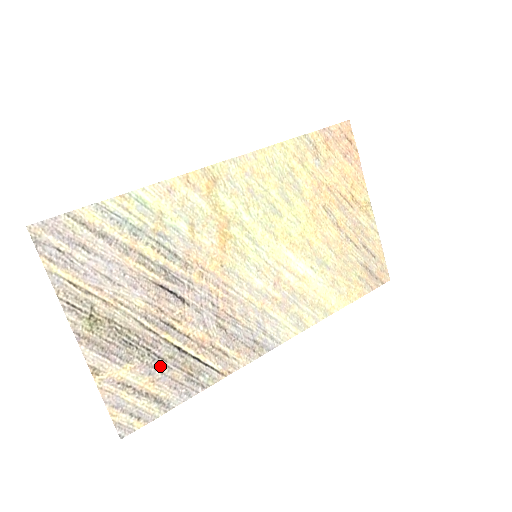
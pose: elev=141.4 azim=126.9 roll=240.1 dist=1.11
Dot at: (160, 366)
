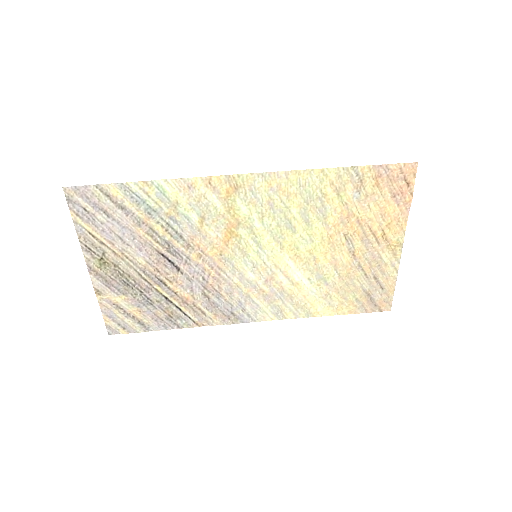
Dot at: (148, 304)
